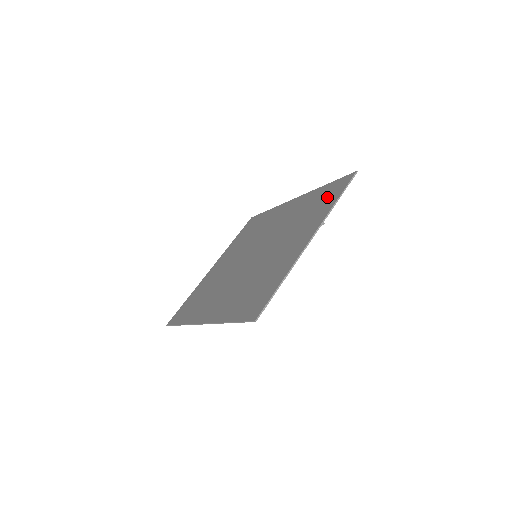
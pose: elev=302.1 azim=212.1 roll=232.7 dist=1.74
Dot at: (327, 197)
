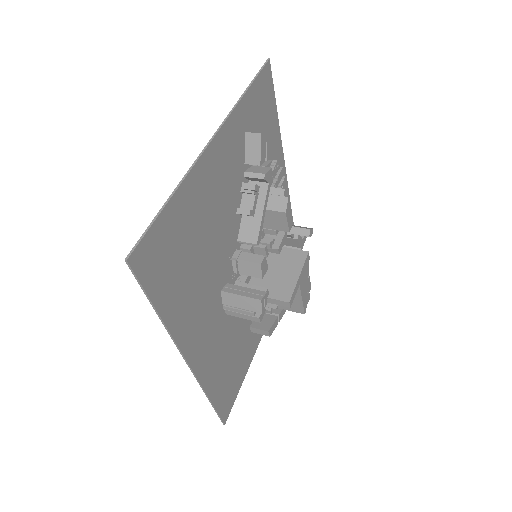
Dot at: (257, 112)
